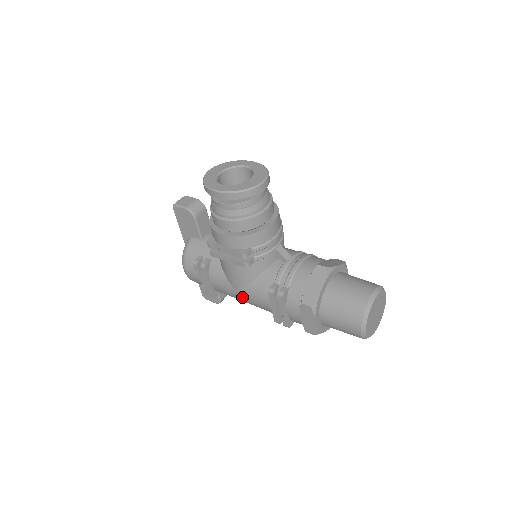
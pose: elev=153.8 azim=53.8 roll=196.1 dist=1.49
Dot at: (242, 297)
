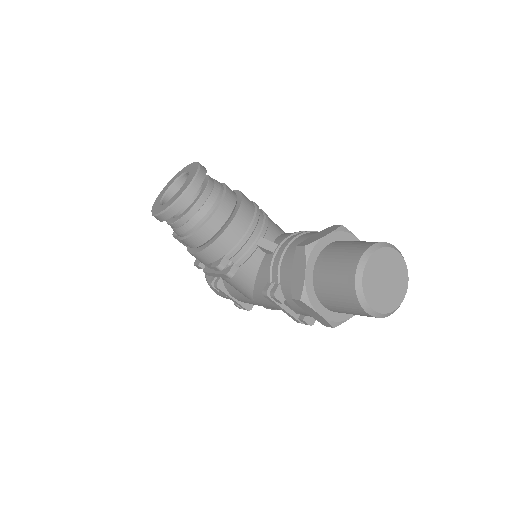
Dot at: (261, 305)
